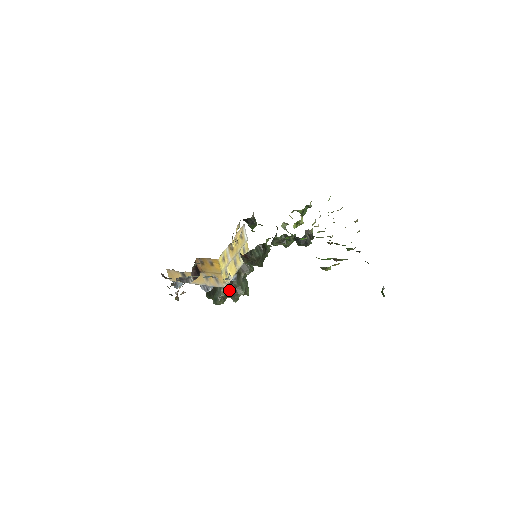
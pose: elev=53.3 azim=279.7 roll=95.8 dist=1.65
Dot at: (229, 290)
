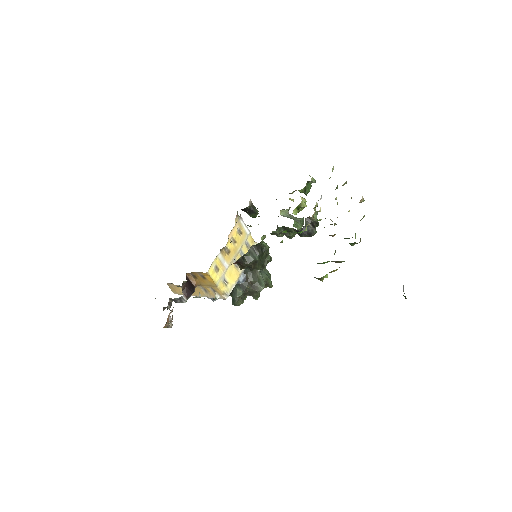
Dot at: (245, 289)
